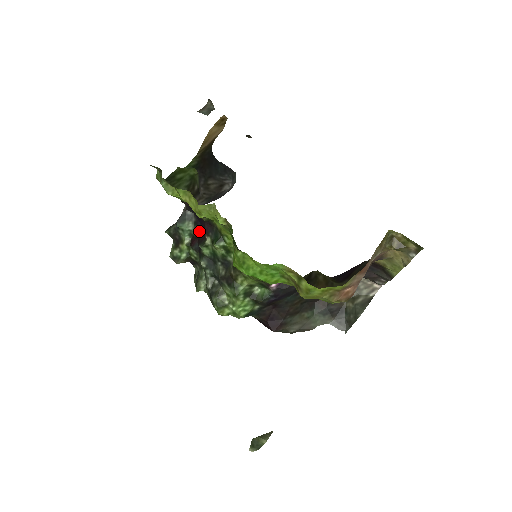
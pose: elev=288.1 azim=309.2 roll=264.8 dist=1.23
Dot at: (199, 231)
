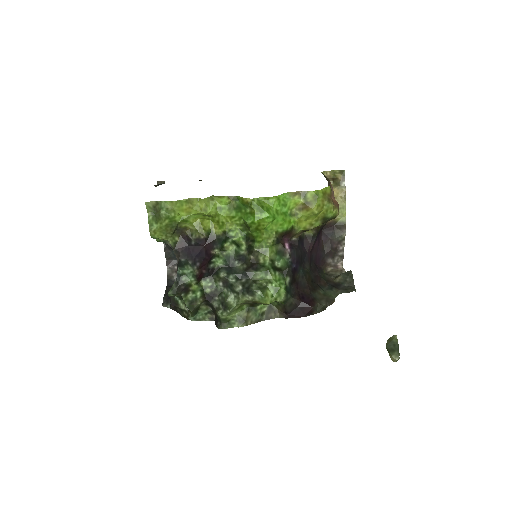
Dot at: (201, 263)
